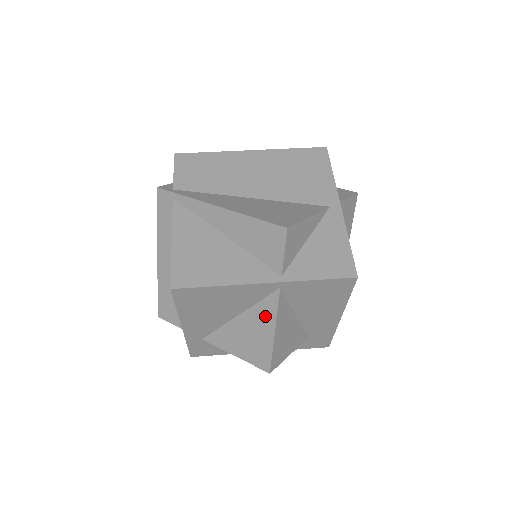
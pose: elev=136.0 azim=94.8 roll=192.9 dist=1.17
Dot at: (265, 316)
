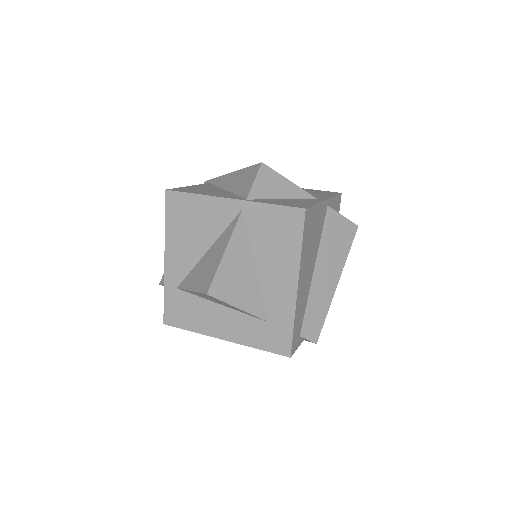
Dot at: (224, 239)
